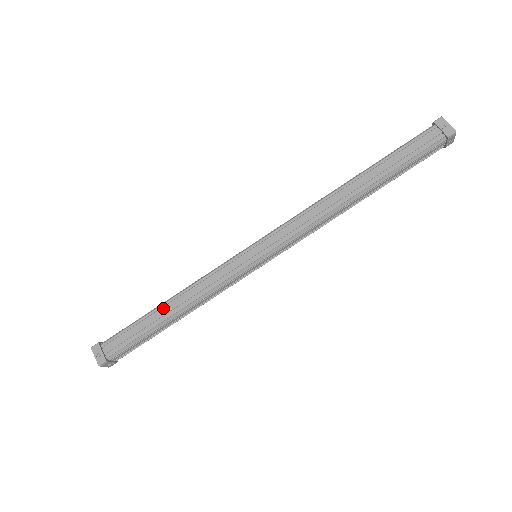
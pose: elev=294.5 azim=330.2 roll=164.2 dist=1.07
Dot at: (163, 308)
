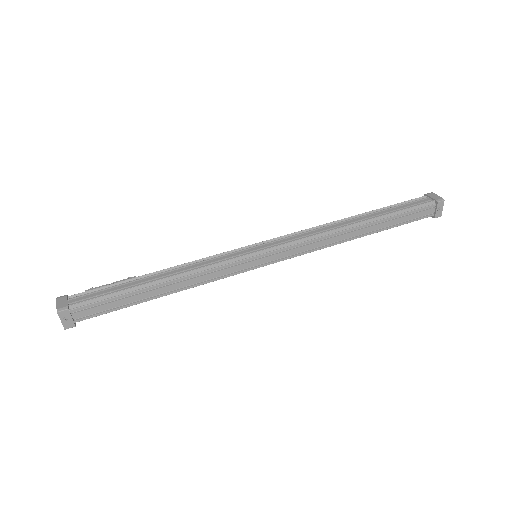
Dot at: (155, 289)
